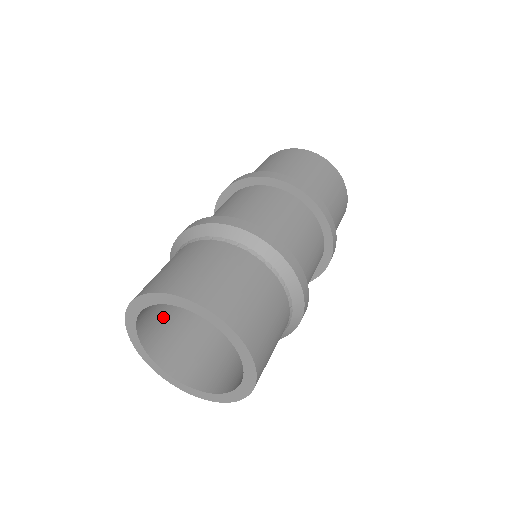
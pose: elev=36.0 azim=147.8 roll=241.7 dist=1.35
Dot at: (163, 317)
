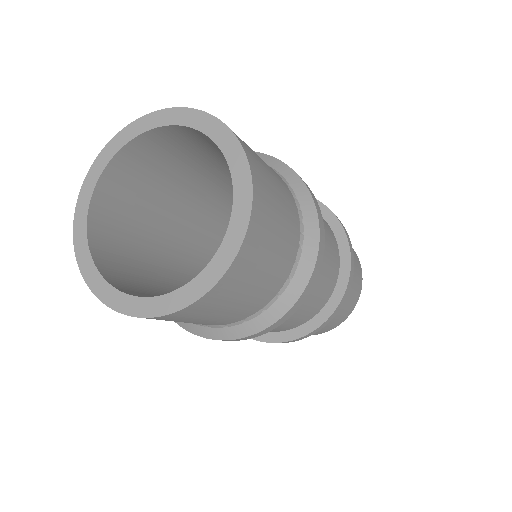
Dot at: (138, 192)
